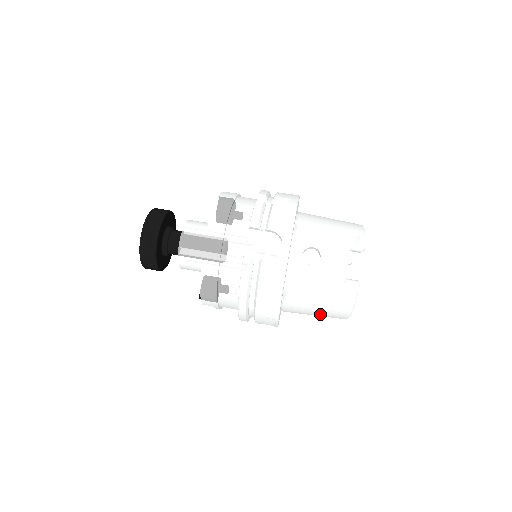
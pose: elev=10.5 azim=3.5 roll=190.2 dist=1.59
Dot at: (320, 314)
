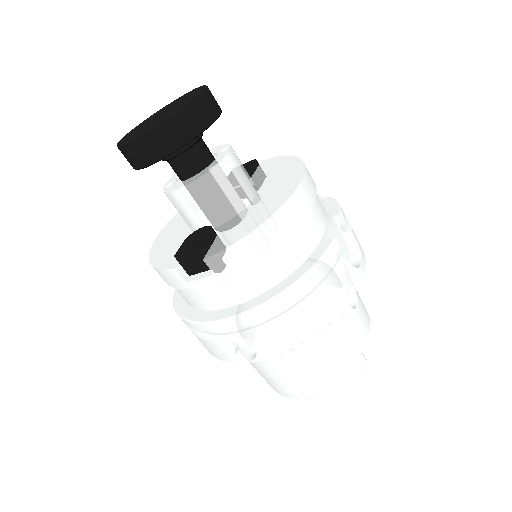
Dot at: (301, 375)
